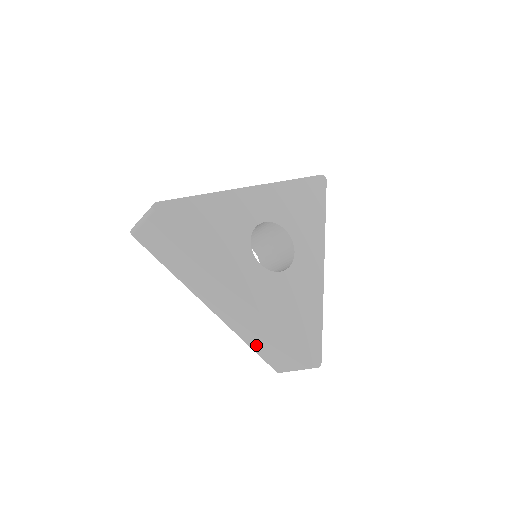
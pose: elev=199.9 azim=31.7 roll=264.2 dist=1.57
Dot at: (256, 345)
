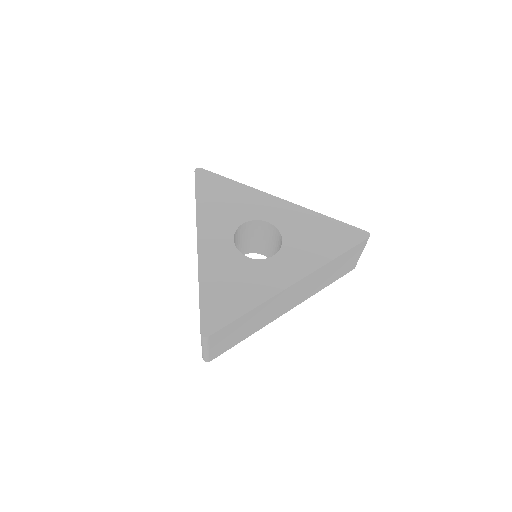
Dot at: occluded
